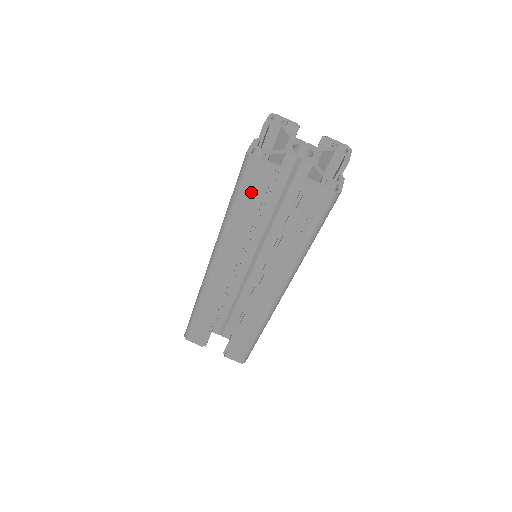
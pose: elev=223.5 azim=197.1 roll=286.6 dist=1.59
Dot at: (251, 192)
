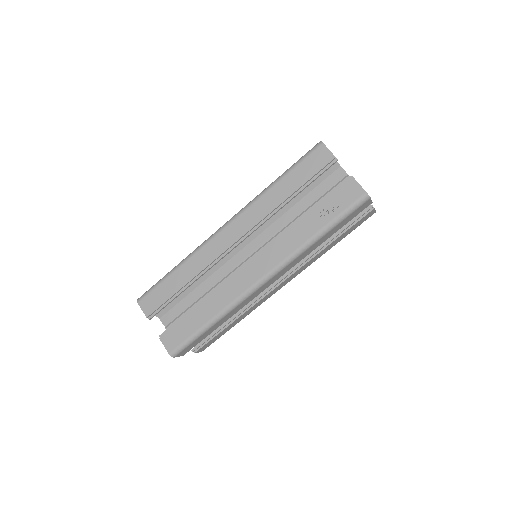
Dot at: (305, 169)
